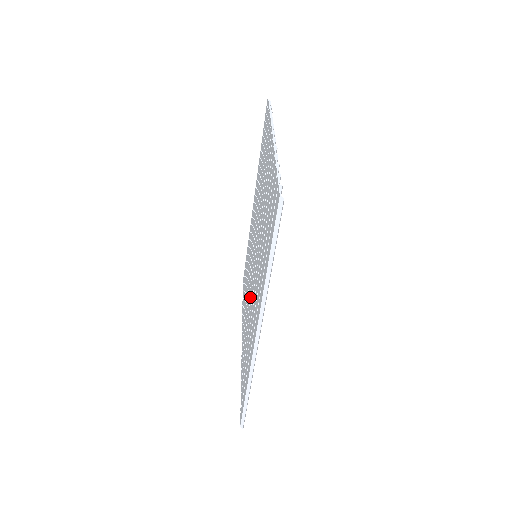
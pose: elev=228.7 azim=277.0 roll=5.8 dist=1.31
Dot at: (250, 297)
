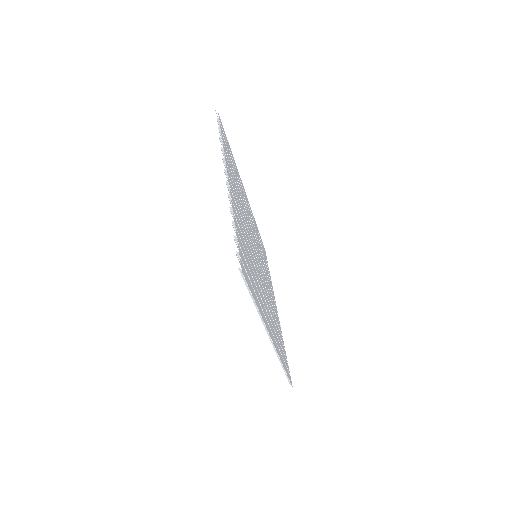
Dot at: occluded
